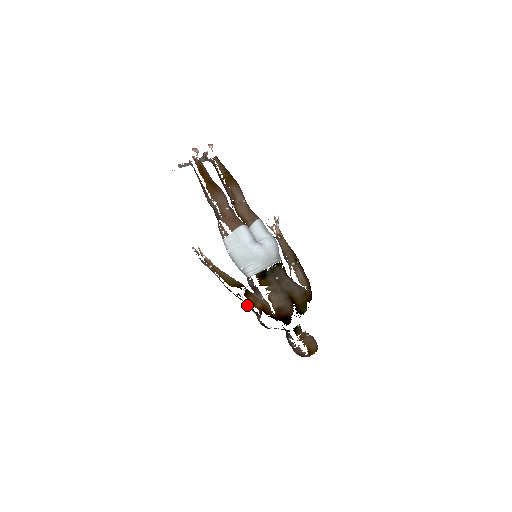
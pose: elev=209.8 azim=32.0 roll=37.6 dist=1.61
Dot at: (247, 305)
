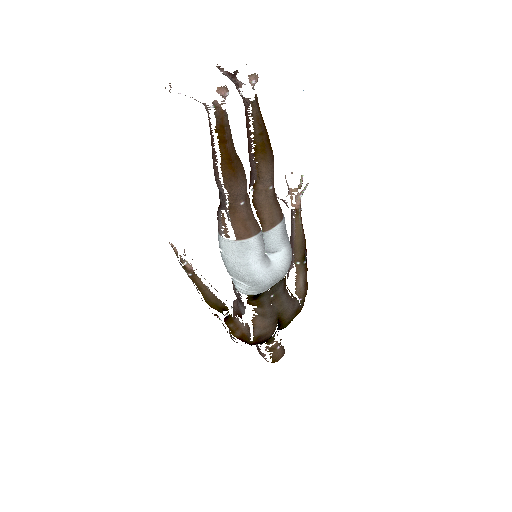
Dot at: (223, 324)
